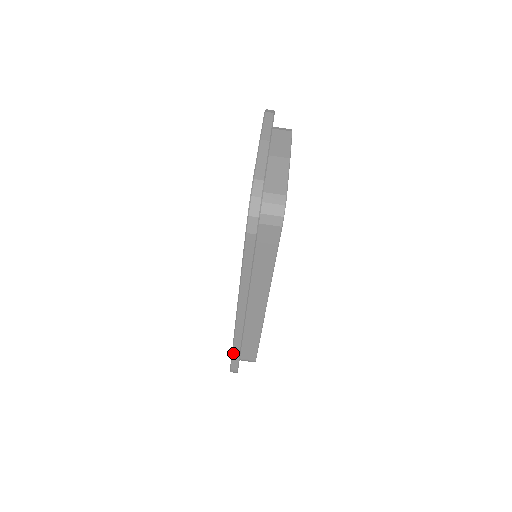
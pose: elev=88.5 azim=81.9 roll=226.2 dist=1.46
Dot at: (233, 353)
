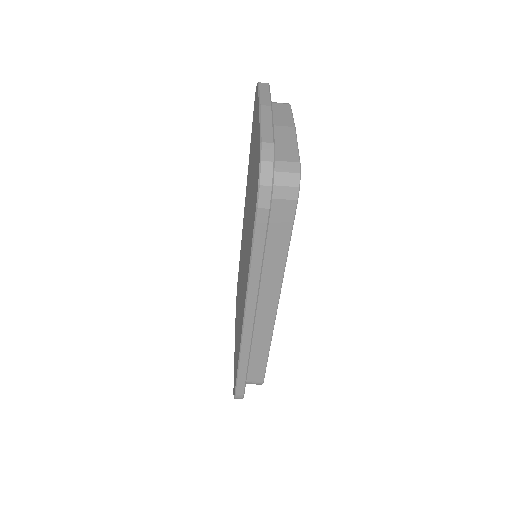
Dot at: (239, 373)
